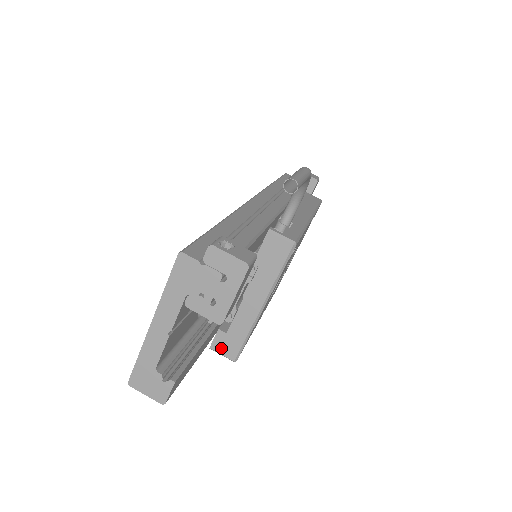
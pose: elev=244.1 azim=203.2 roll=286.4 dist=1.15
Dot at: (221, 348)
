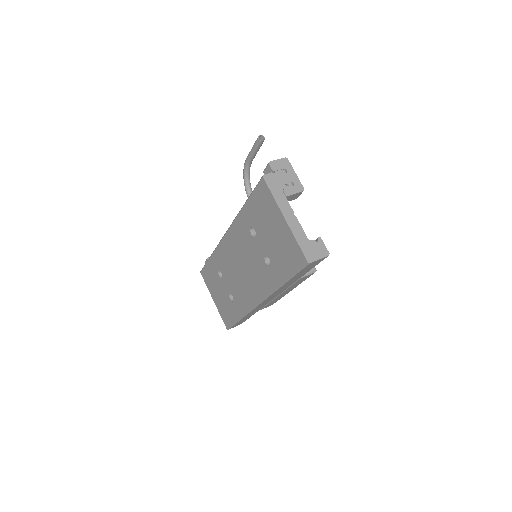
Dot at: occluded
